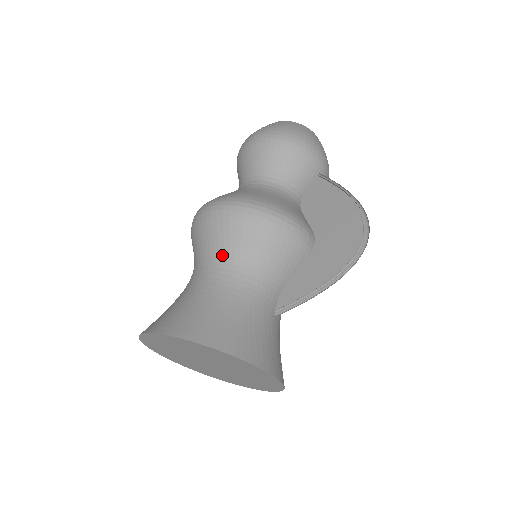
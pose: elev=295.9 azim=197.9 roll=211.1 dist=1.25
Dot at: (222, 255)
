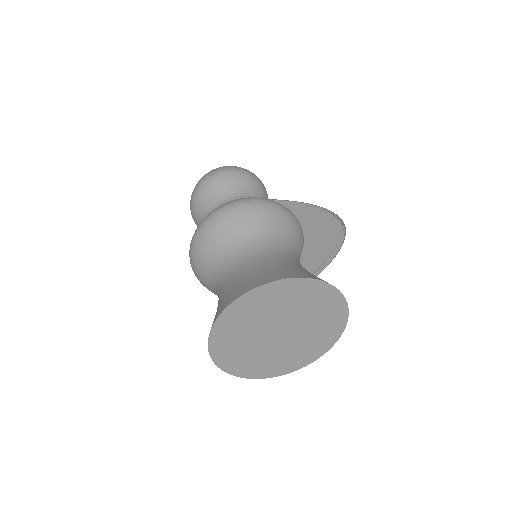
Dot at: (259, 237)
